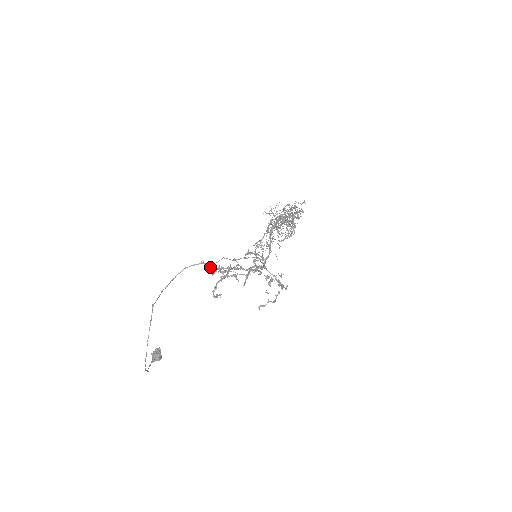
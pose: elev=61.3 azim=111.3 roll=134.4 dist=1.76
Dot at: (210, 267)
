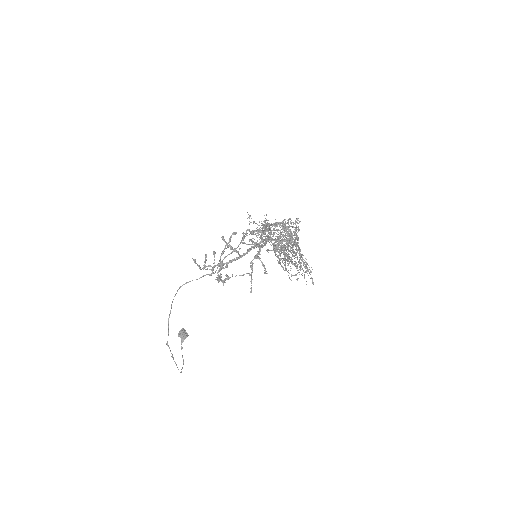
Dot at: occluded
